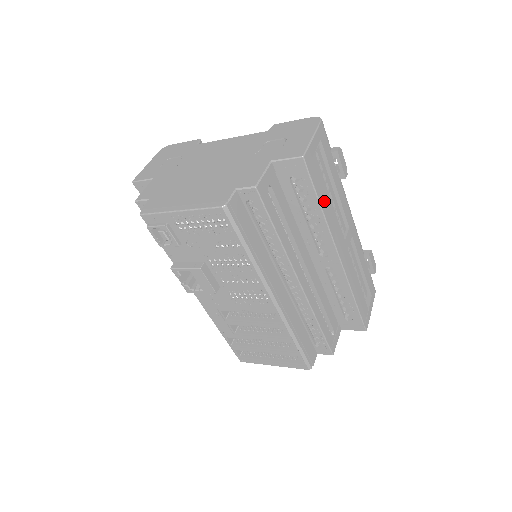
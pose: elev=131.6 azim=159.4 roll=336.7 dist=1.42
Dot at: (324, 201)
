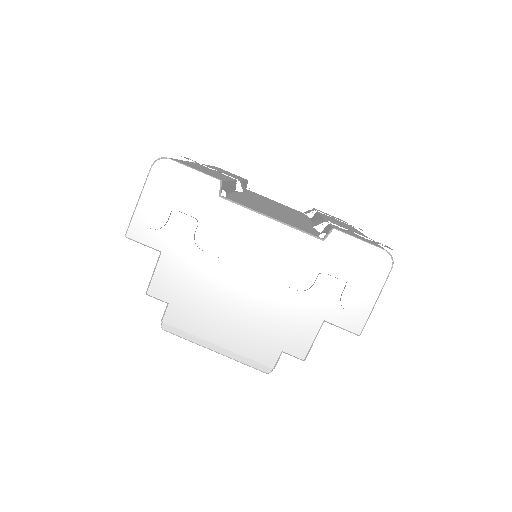
Dot at: occluded
